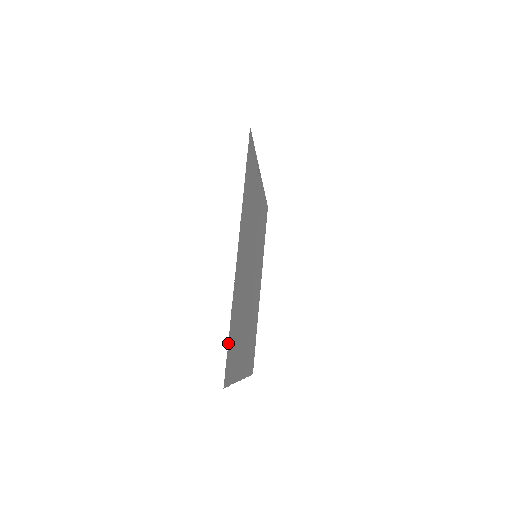
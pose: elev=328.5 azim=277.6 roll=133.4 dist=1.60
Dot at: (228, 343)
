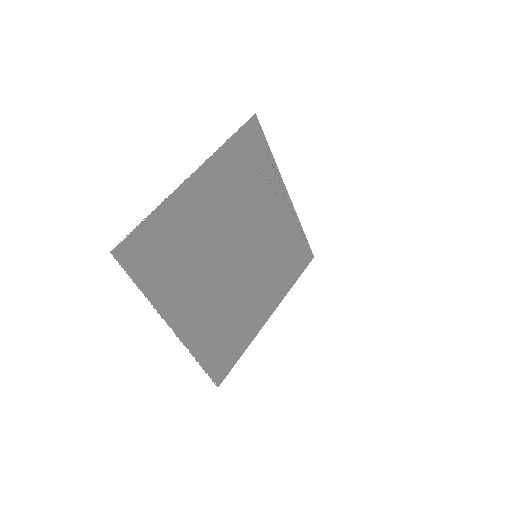
Dot at: (138, 227)
